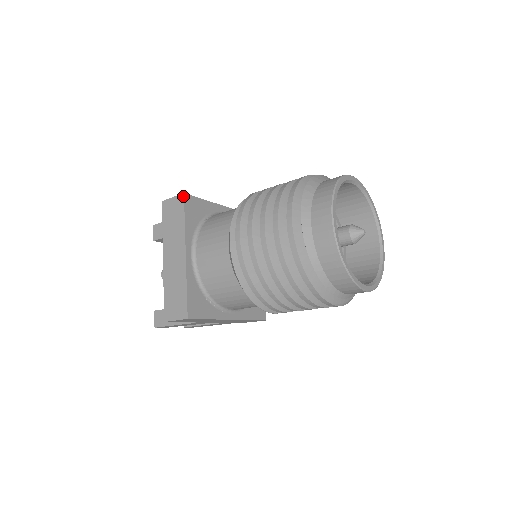
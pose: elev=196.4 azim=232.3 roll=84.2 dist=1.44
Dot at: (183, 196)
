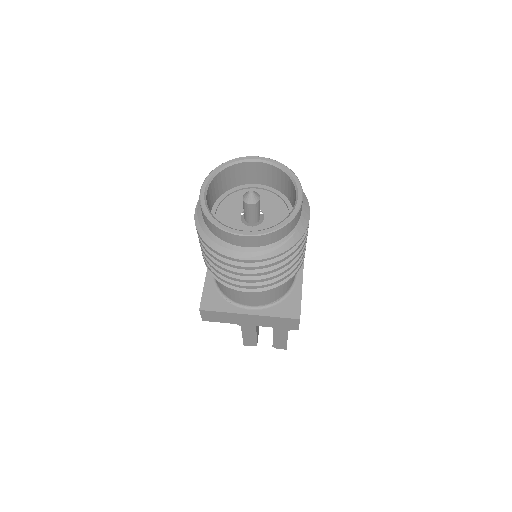
Dot at: occluded
